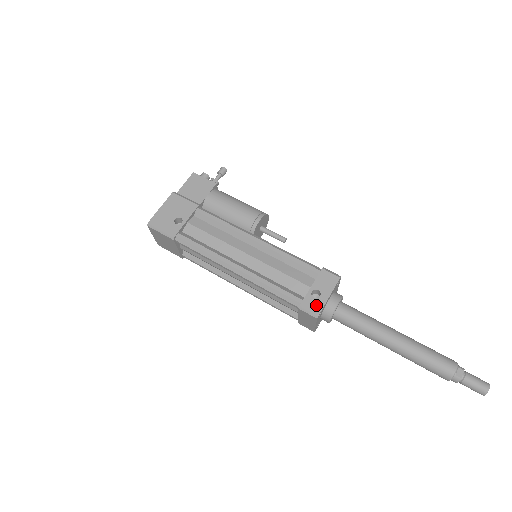
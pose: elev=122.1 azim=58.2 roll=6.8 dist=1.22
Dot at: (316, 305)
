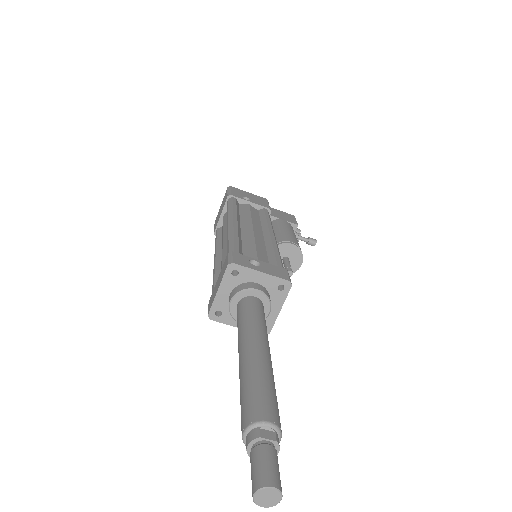
Dot at: (243, 262)
